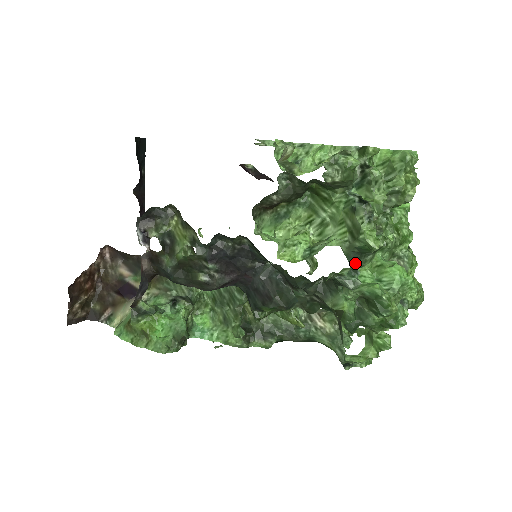
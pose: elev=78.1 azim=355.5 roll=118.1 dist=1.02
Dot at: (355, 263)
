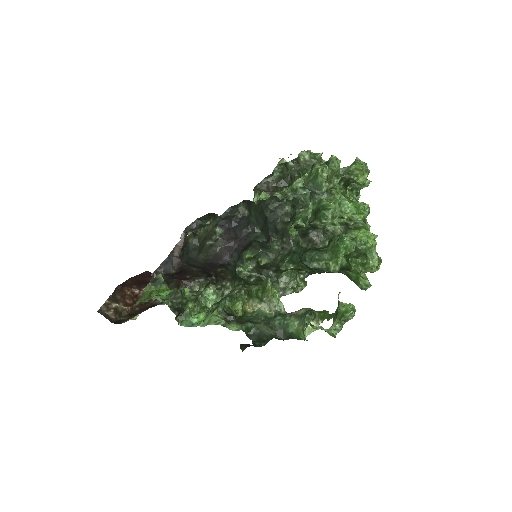
Dot at: (310, 192)
